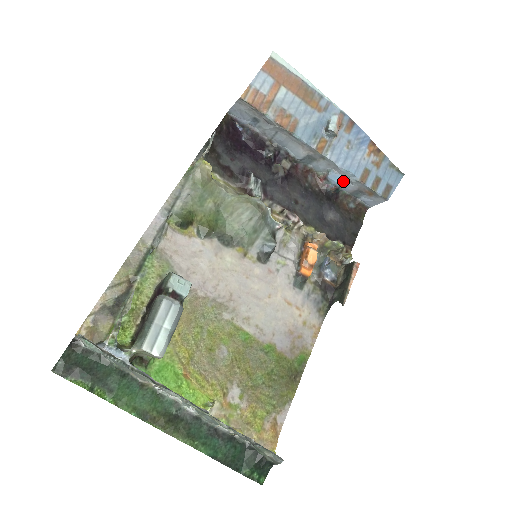
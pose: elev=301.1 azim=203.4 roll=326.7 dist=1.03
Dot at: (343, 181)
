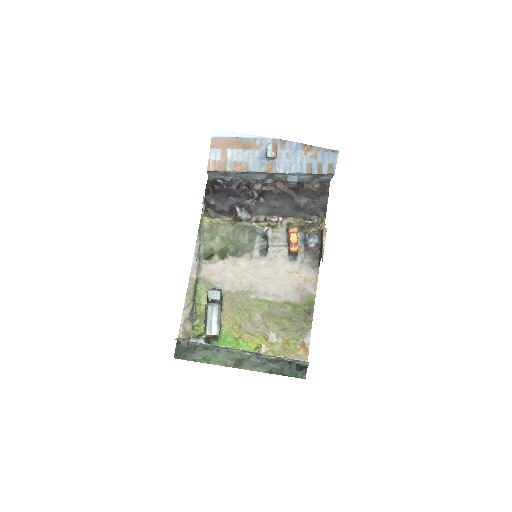
Dot at: (299, 177)
